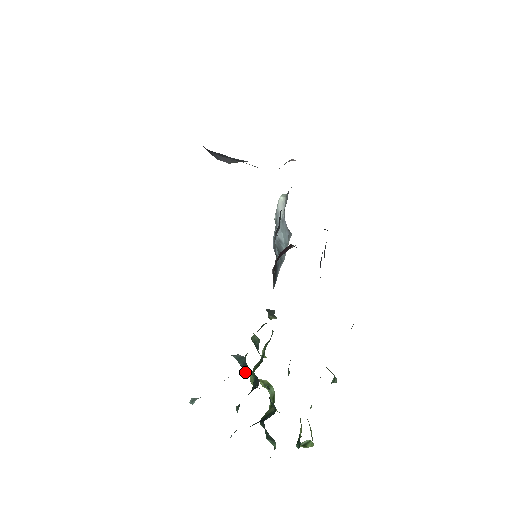
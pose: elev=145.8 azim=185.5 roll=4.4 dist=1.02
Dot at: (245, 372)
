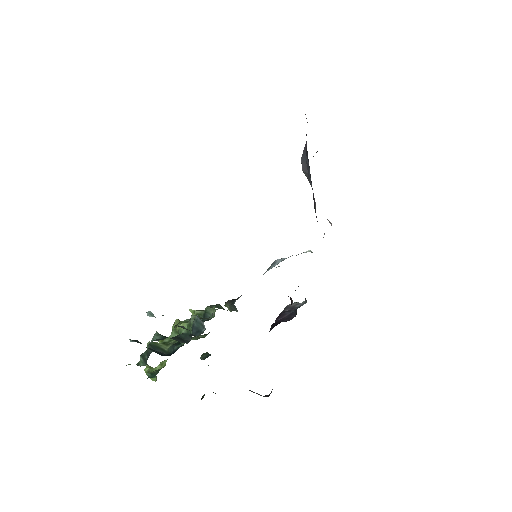
Dot at: (193, 332)
